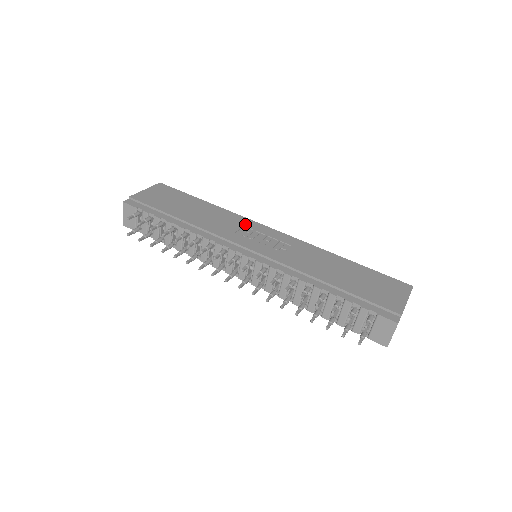
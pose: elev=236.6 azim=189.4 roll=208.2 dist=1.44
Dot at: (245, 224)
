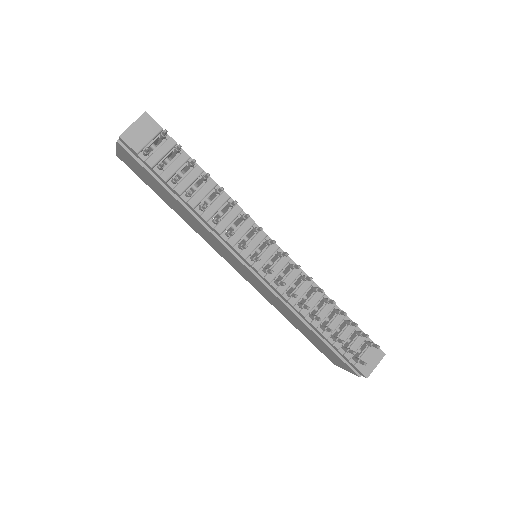
Dot at: occluded
